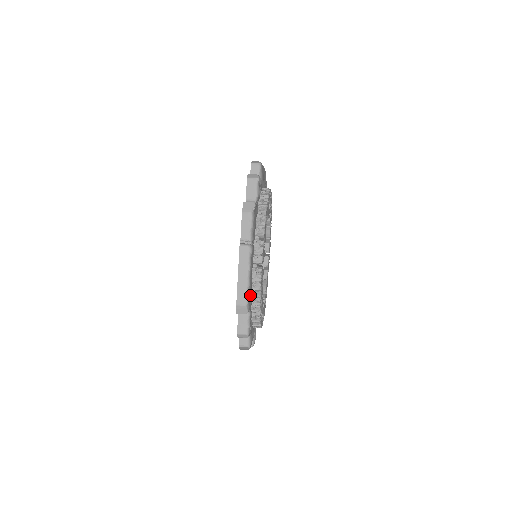
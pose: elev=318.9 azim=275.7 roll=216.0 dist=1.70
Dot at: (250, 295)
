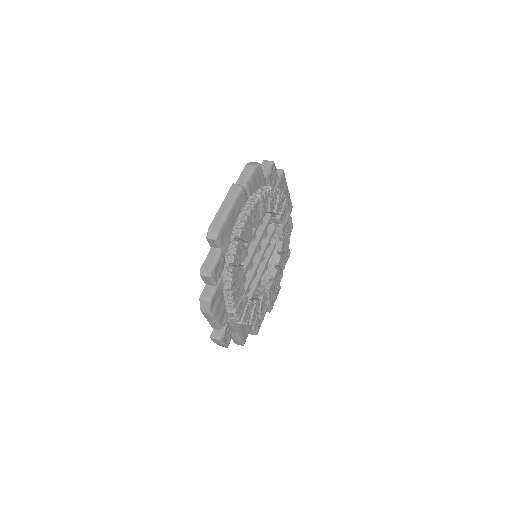
Dot at: (227, 233)
